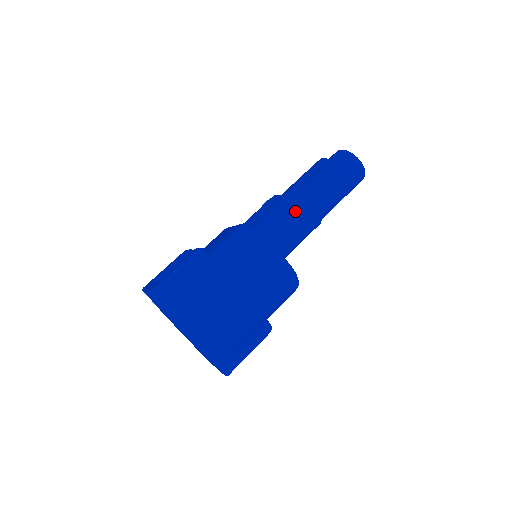
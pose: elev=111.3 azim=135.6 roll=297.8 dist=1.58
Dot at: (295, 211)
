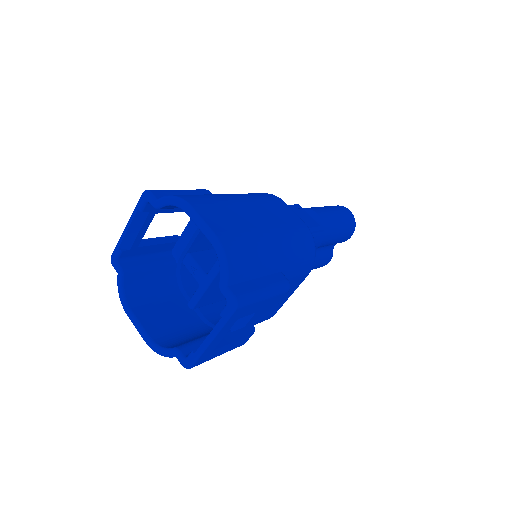
Dot at: (299, 212)
